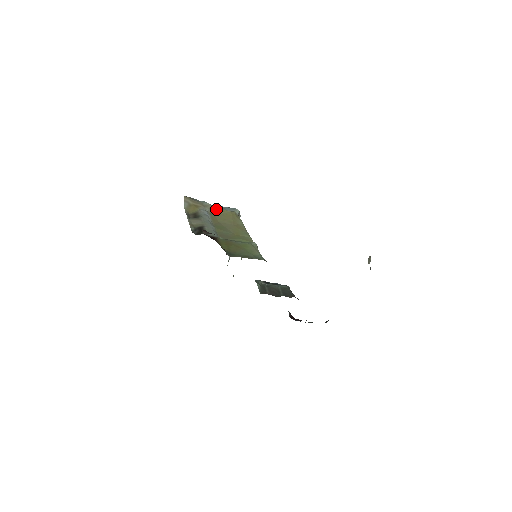
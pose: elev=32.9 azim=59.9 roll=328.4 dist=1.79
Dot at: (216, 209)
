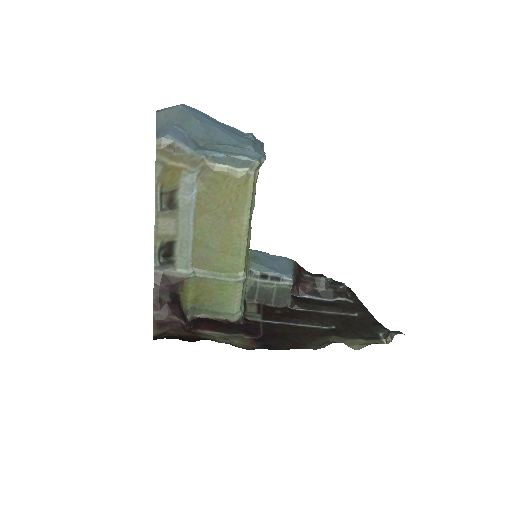
Dot at: (212, 173)
